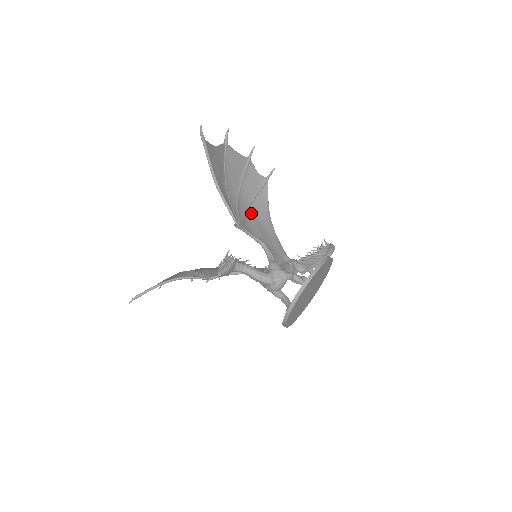
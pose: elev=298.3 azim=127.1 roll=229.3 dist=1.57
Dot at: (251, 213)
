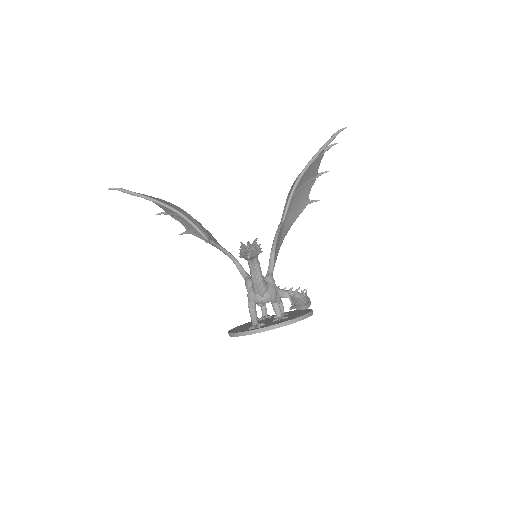
Dot at: occluded
